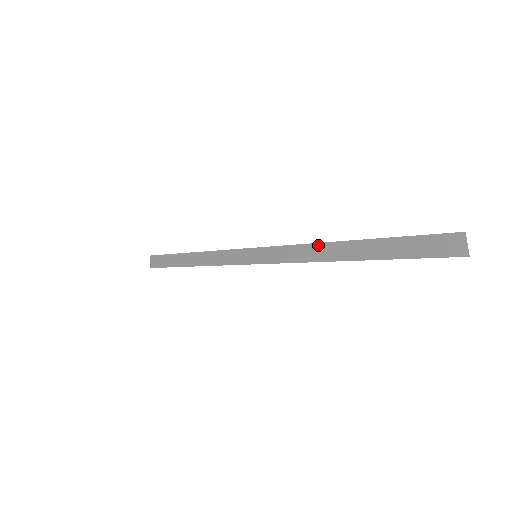
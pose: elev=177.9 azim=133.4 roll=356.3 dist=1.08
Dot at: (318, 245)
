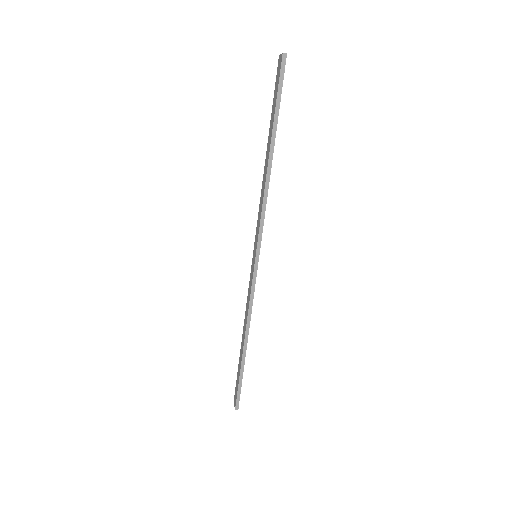
Dot at: (262, 182)
